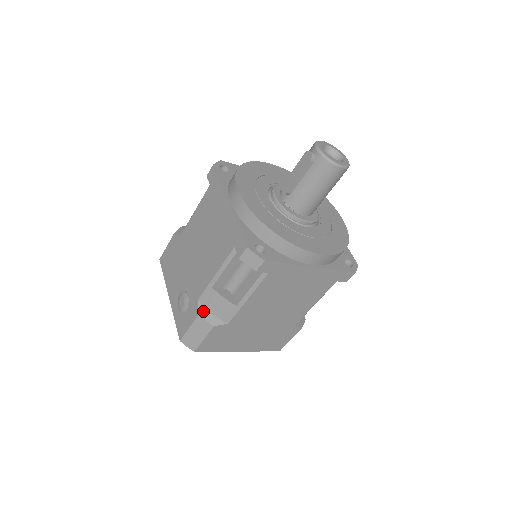
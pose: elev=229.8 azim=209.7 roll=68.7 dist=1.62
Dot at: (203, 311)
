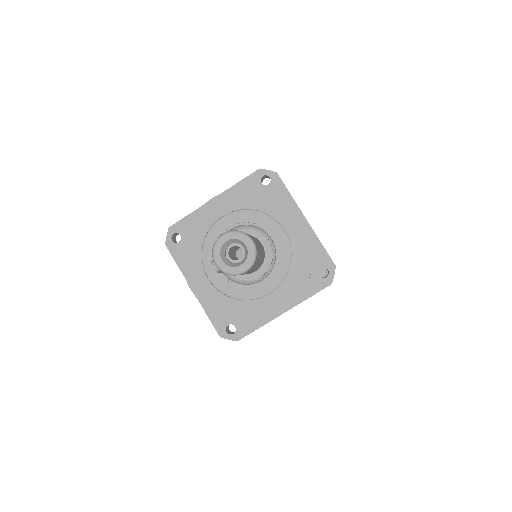
Dot at: occluded
